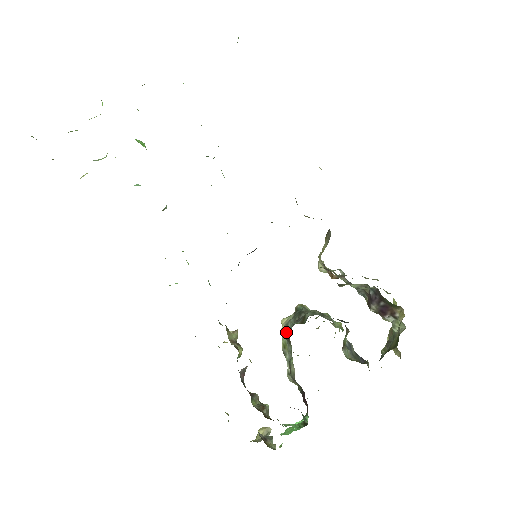
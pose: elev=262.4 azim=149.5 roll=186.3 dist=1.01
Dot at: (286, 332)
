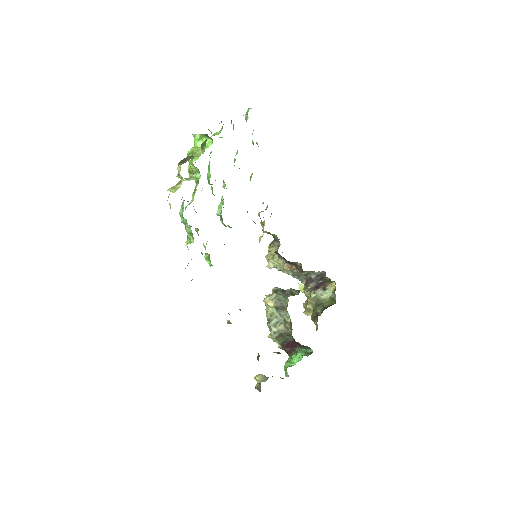
Dot at: (281, 303)
